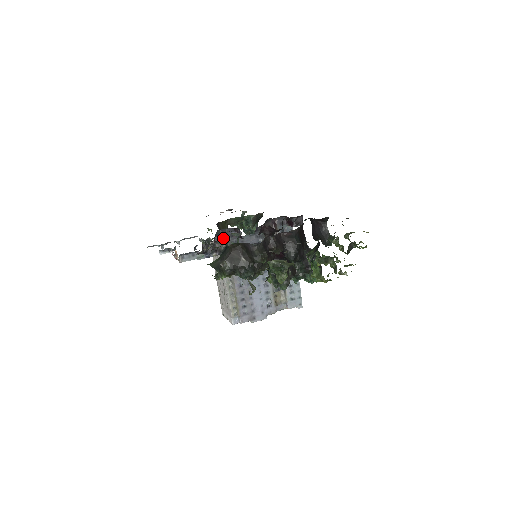
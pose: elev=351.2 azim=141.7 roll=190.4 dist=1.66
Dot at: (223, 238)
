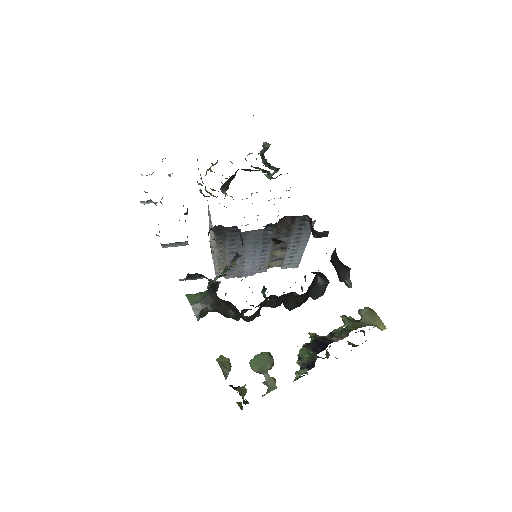
Dot at: (221, 230)
